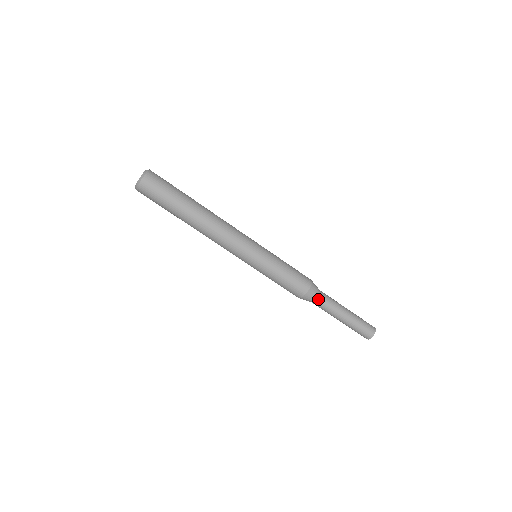
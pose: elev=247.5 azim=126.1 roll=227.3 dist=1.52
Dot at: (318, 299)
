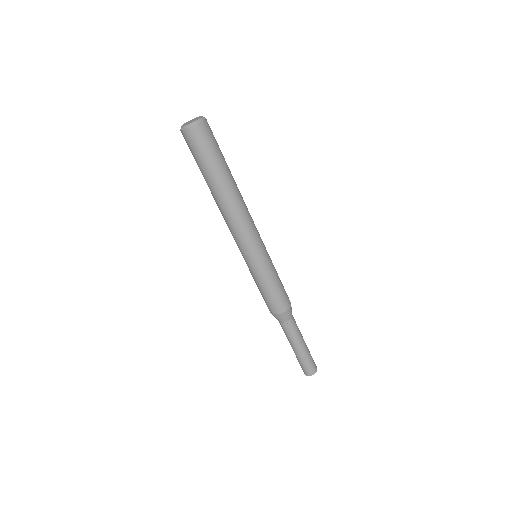
Dot at: (287, 322)
